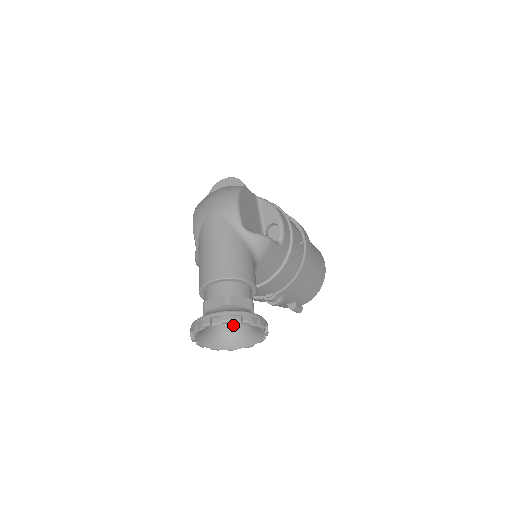
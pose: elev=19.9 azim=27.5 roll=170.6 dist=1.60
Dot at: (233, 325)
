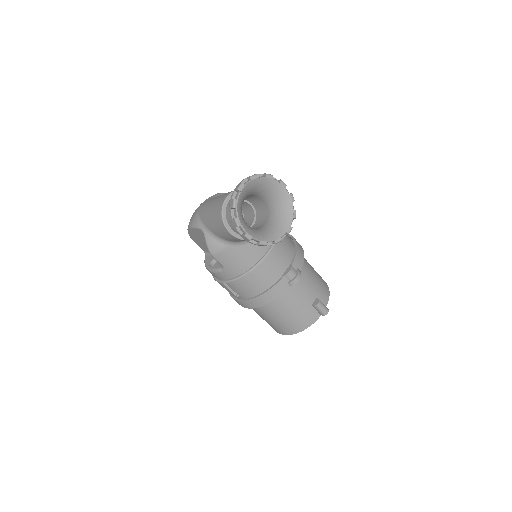
Dot at: (265, 227)
